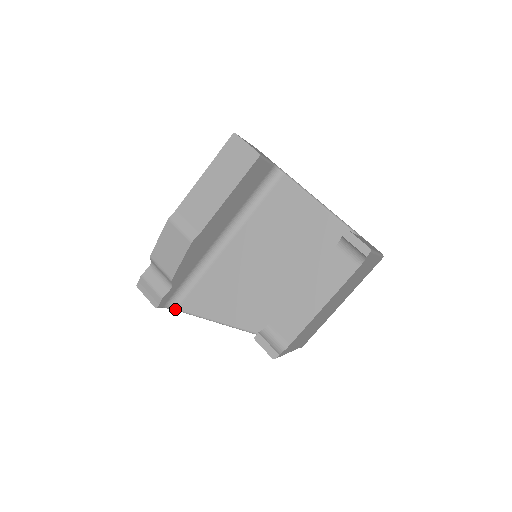
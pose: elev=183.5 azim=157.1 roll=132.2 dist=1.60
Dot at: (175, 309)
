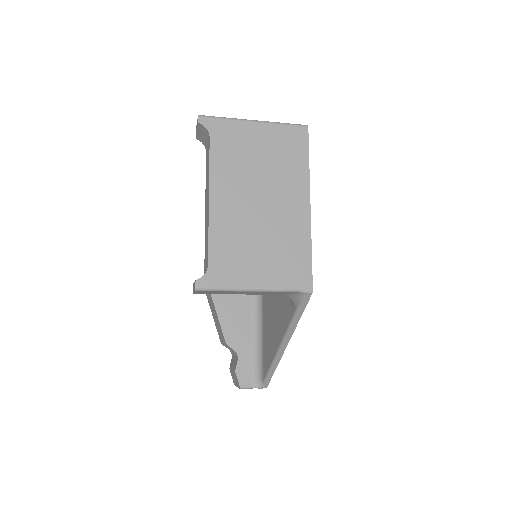
Dot at: (263, 382)
